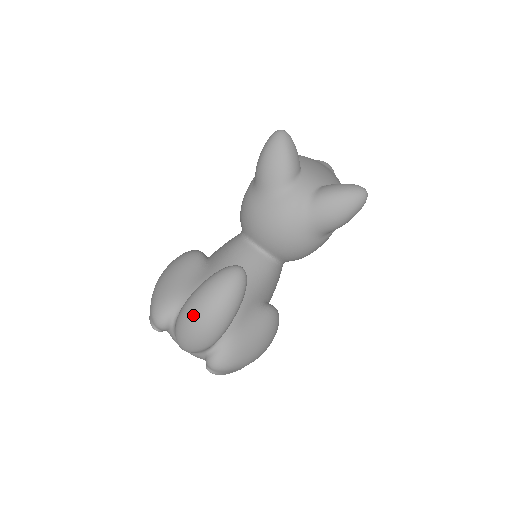
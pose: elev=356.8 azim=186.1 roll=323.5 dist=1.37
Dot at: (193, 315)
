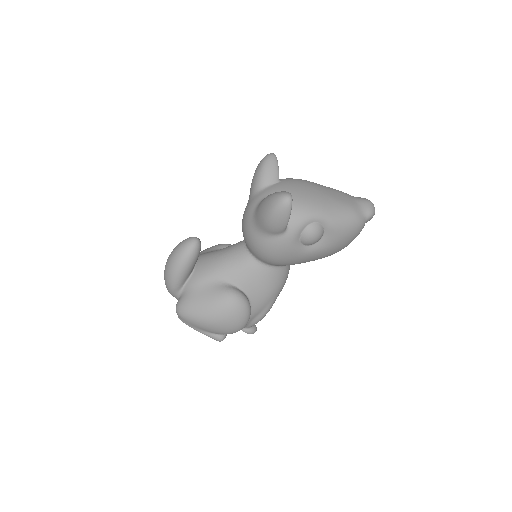
Dot at: occluded
